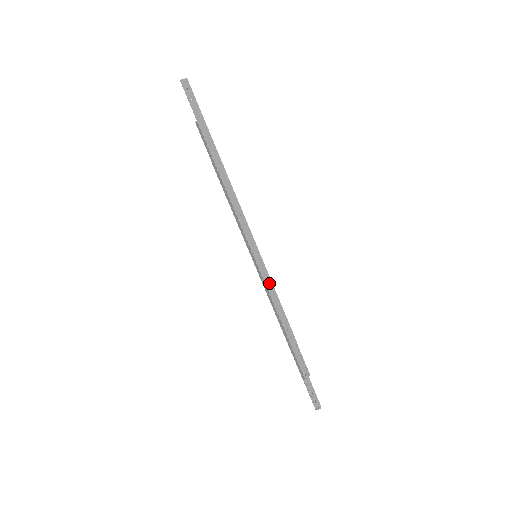
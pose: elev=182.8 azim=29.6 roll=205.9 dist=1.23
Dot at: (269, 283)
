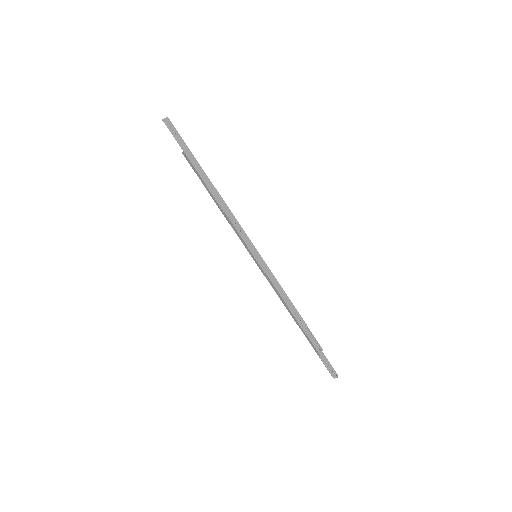
Dot at: (272, 277)
